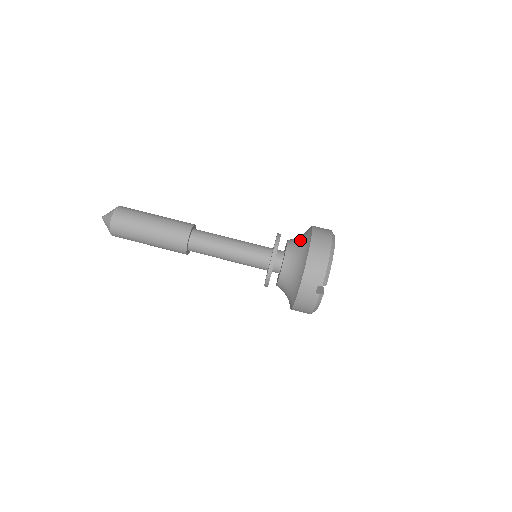
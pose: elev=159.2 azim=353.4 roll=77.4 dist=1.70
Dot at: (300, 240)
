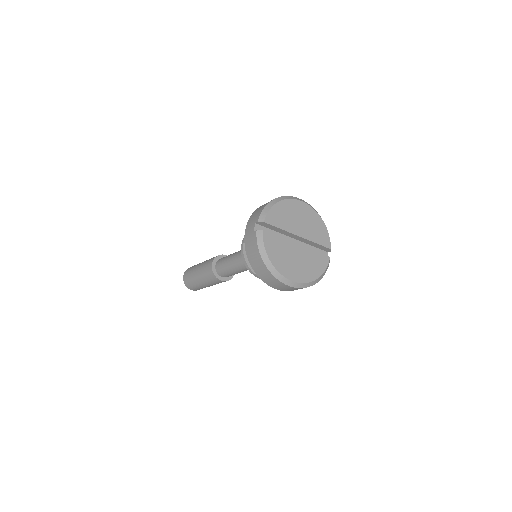
Dot at: occluded
